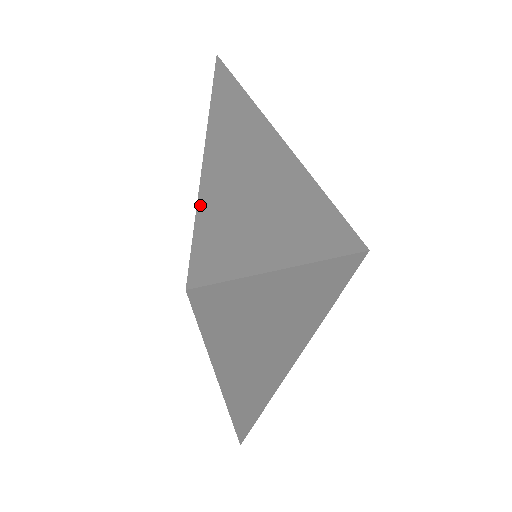
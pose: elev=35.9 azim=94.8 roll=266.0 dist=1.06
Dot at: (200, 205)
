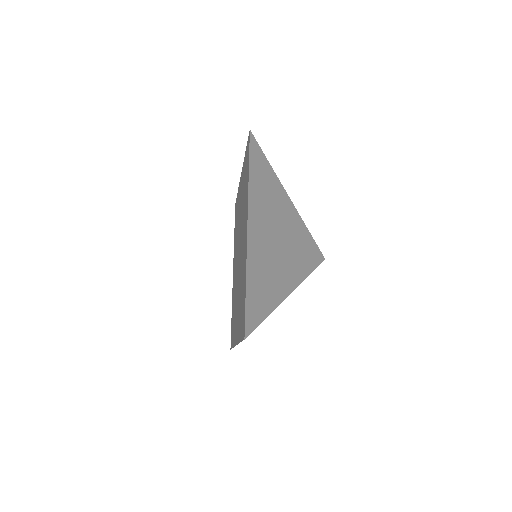
Dot at: (247, 282)
